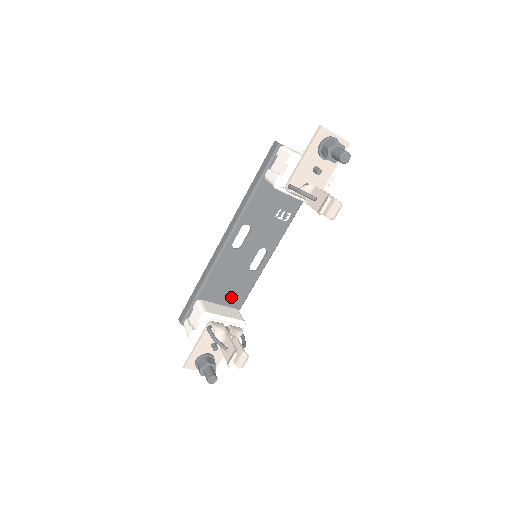
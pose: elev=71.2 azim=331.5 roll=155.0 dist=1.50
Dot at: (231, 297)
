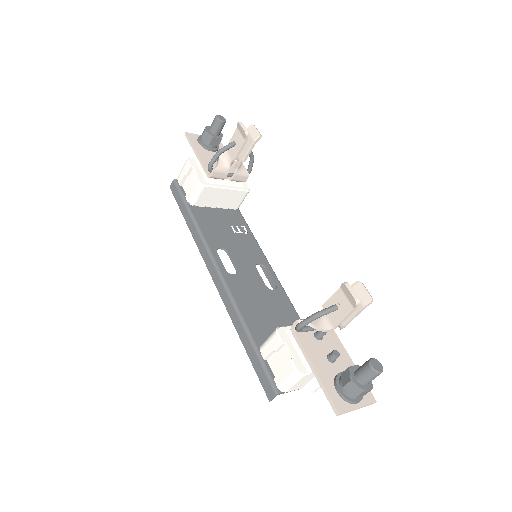
Dot at: occluded
